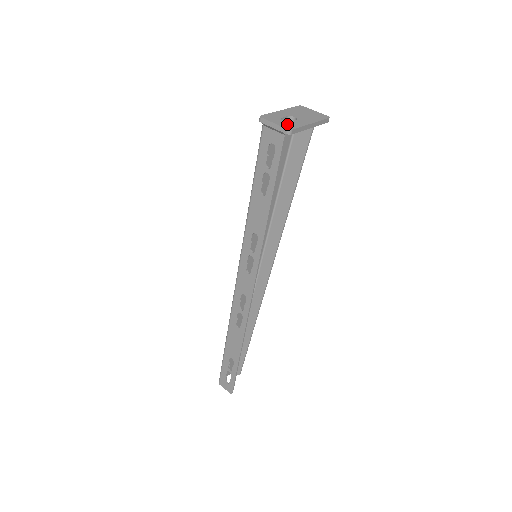
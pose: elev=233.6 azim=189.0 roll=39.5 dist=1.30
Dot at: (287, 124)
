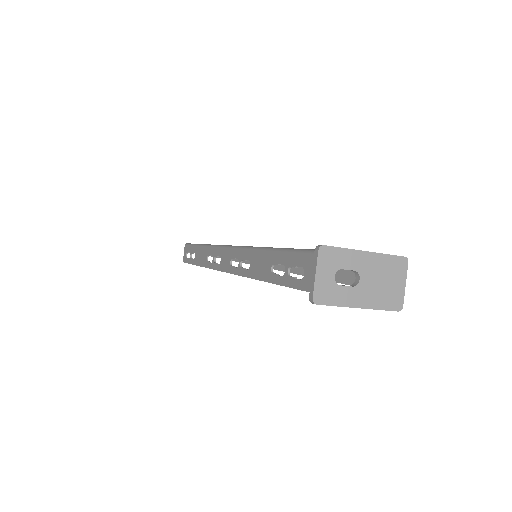
Dot at: (327, 289)
